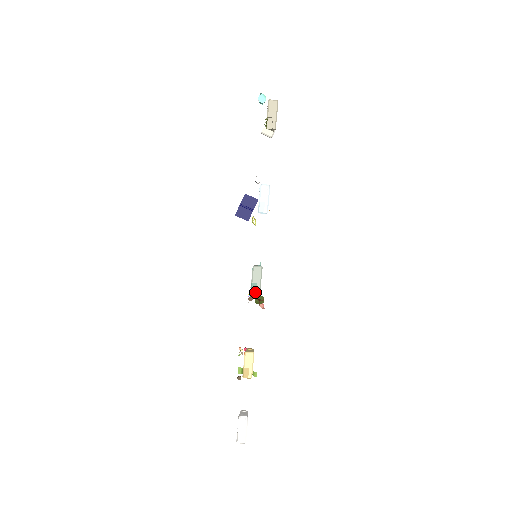
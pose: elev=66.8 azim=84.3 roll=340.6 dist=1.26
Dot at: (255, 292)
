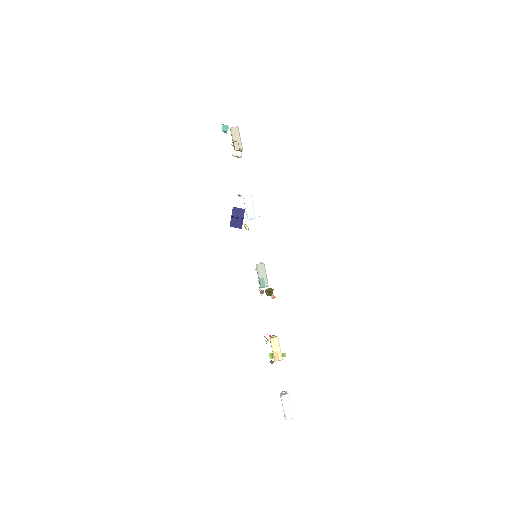
Dot at: (264, 285)
